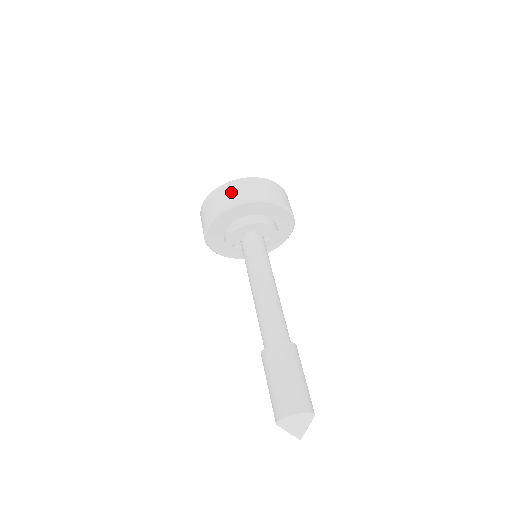
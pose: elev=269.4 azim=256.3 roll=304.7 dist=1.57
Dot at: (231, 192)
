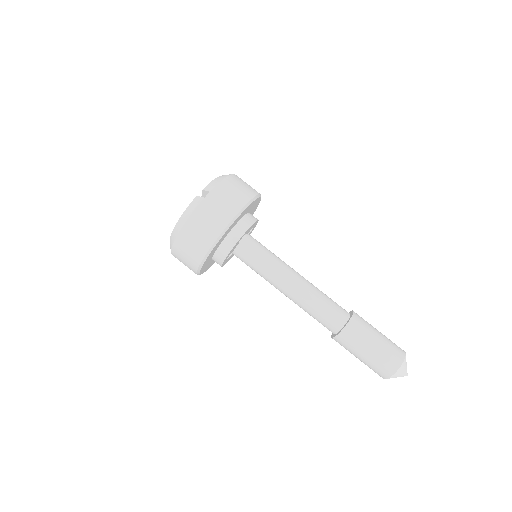
Dot at: (214, 213)
